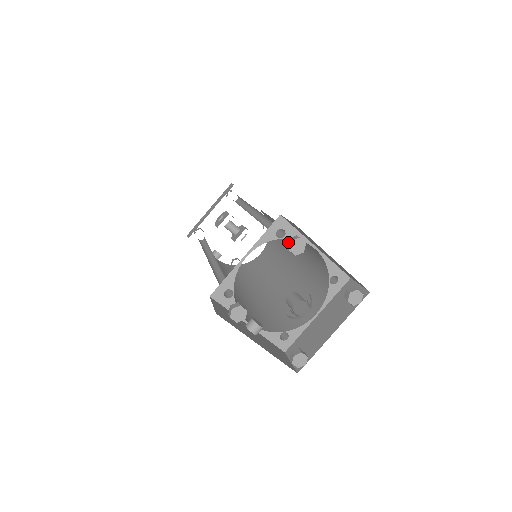
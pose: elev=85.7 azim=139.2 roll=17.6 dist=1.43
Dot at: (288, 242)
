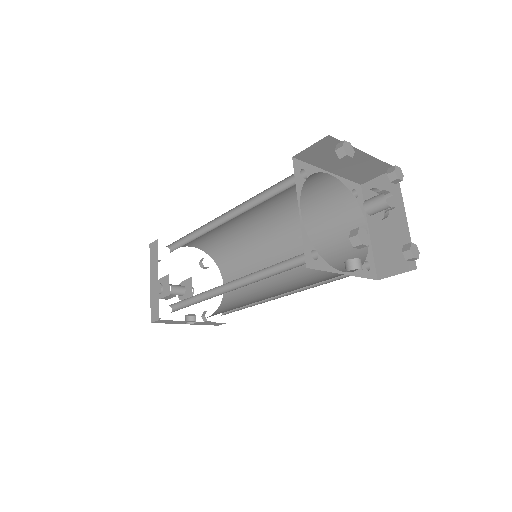
Dot at: (339, 151)
